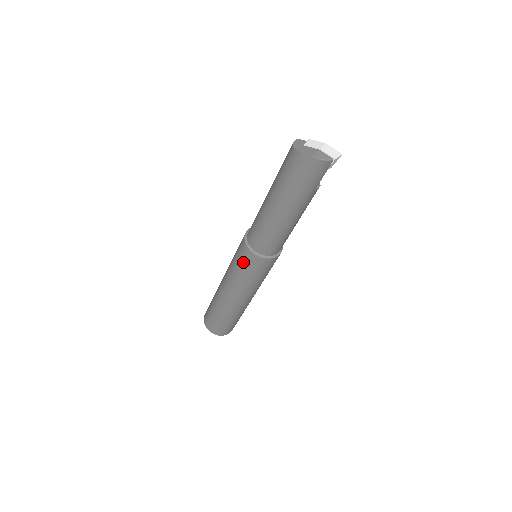
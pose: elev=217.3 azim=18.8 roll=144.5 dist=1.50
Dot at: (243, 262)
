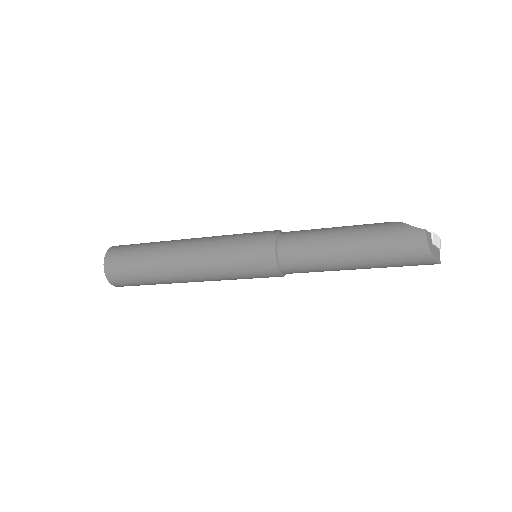
Dot at: (257, 275)
